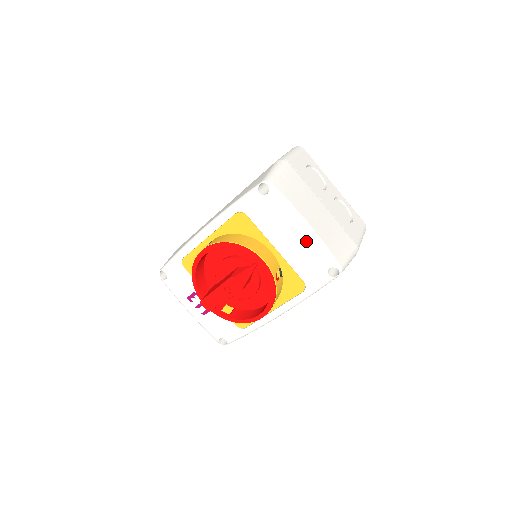
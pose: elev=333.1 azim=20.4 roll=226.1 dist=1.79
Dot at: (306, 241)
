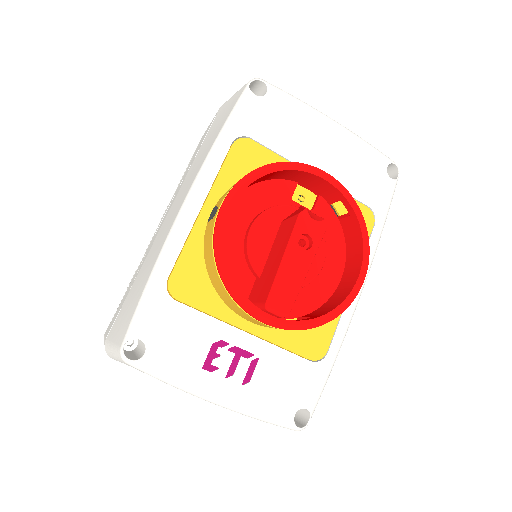
Dot at: (344, 141)
